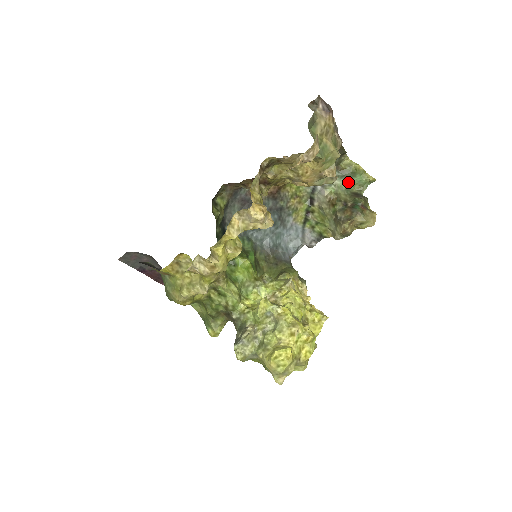
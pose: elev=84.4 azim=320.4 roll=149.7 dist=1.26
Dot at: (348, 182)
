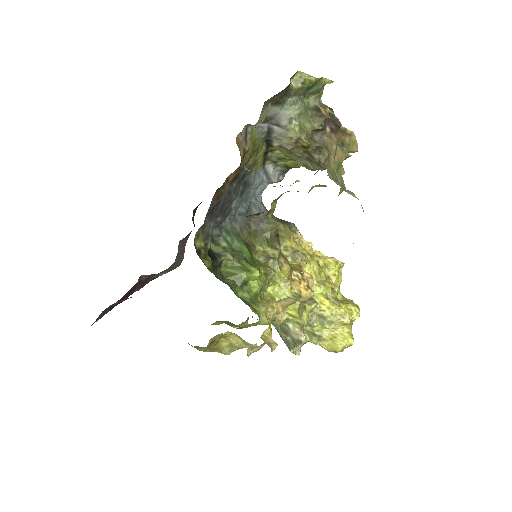
Dot at: (303, 100)
